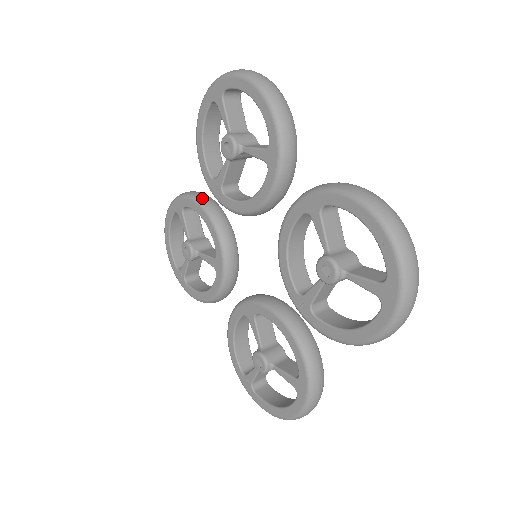
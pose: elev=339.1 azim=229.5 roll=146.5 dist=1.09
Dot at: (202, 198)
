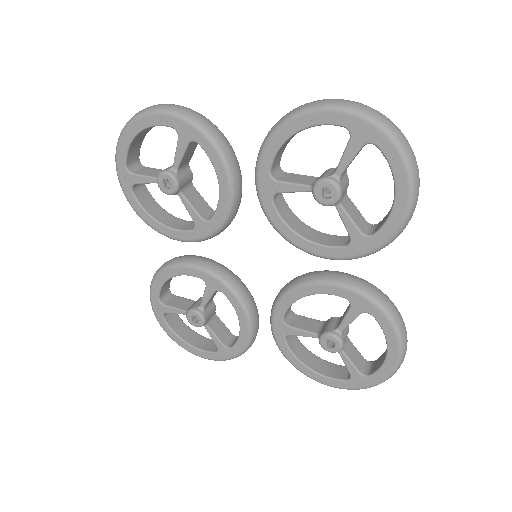
Dot at: (231, 159)
